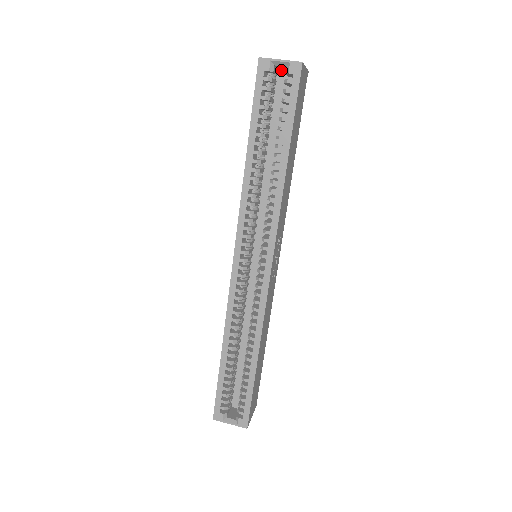
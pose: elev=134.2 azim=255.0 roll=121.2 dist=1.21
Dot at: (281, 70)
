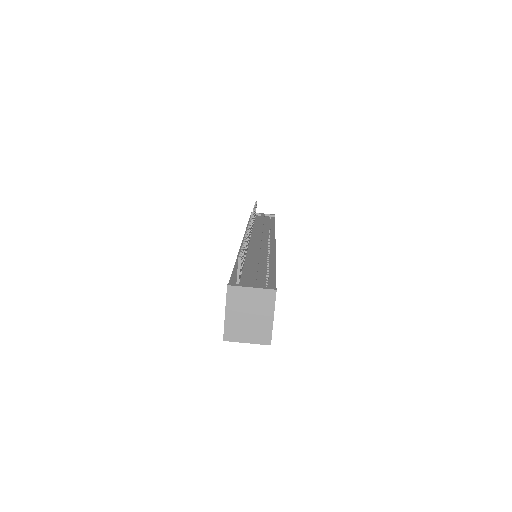
Dot at: (246, 313)
